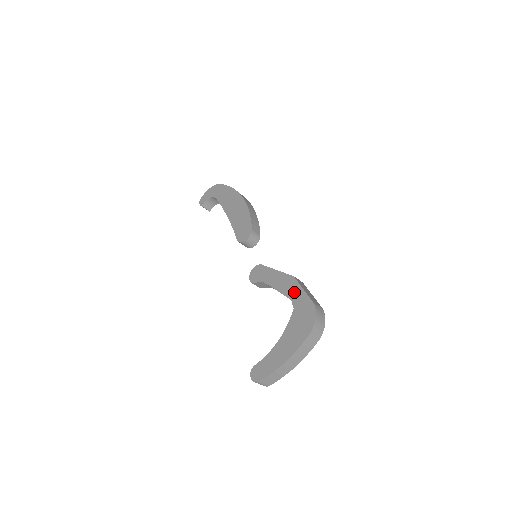
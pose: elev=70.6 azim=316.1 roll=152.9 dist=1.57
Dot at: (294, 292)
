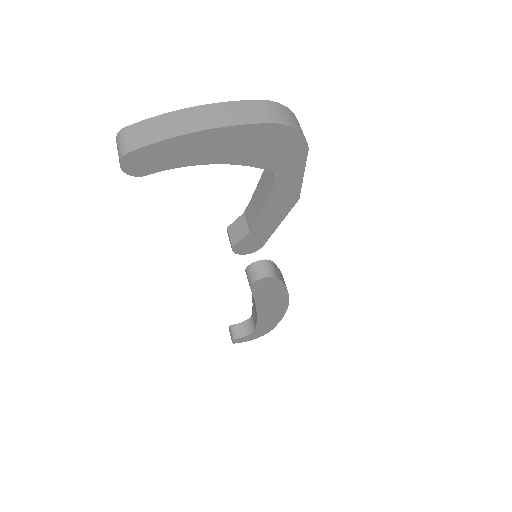
Dot at: occluded
